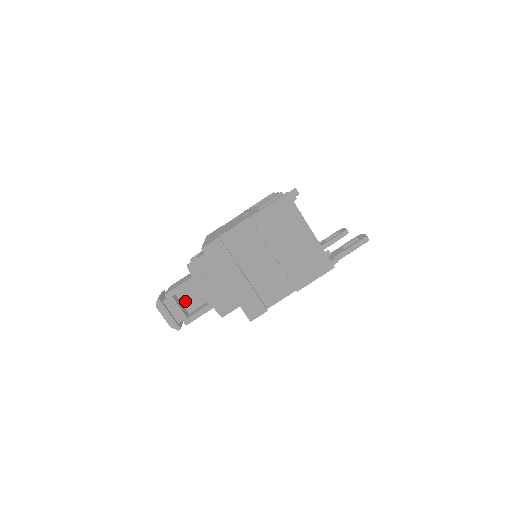
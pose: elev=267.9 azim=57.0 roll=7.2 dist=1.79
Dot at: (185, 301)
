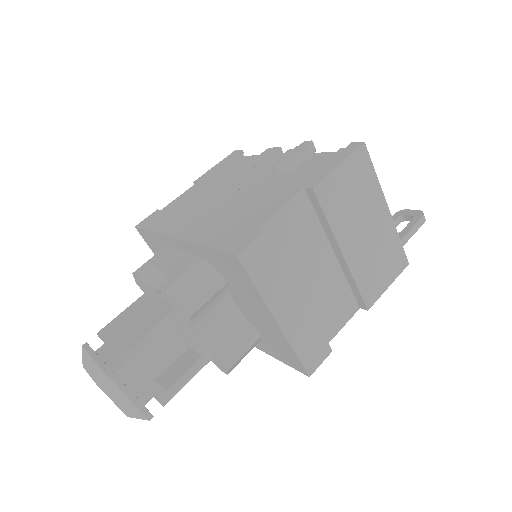
Dot at: (146, 358)
